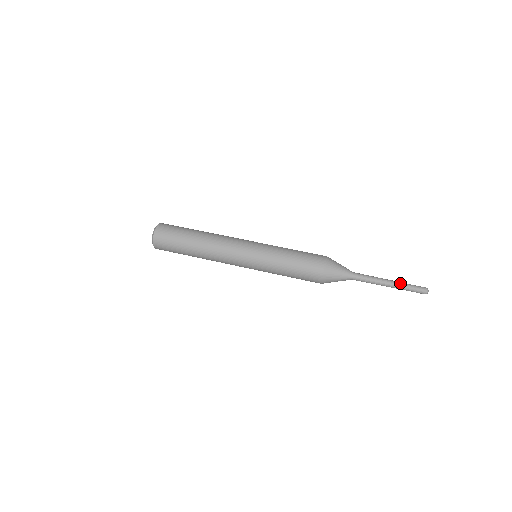
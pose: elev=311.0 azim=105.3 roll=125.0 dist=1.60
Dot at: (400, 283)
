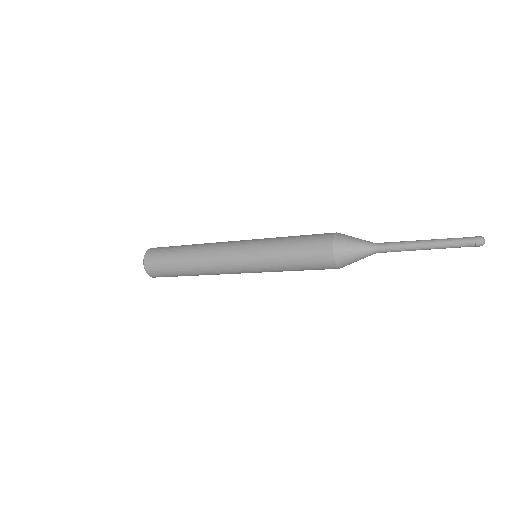
Dot at: occluded
